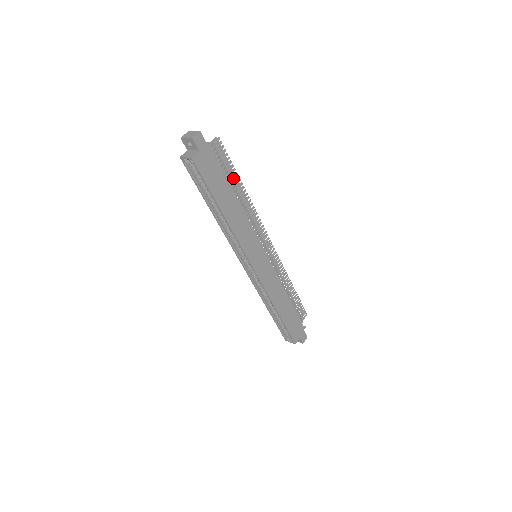
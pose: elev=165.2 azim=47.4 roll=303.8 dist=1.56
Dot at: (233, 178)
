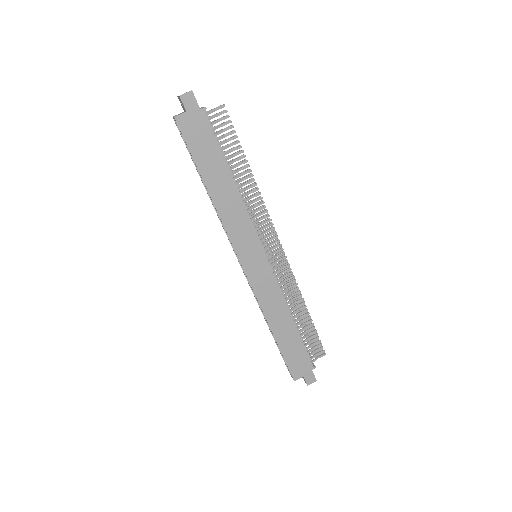
Dot at: (239, 157)
